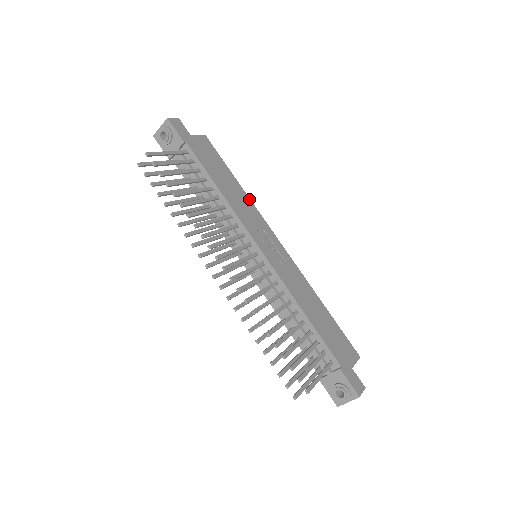
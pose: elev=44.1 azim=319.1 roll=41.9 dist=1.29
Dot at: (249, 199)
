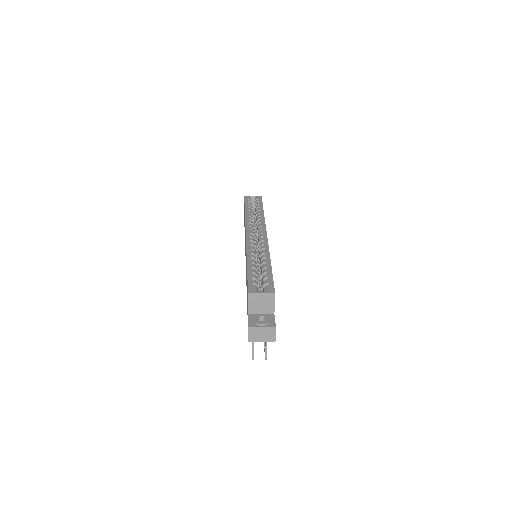
Dot at: occluded
